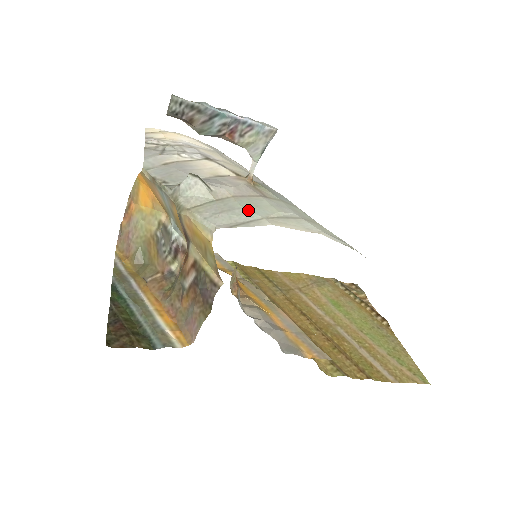
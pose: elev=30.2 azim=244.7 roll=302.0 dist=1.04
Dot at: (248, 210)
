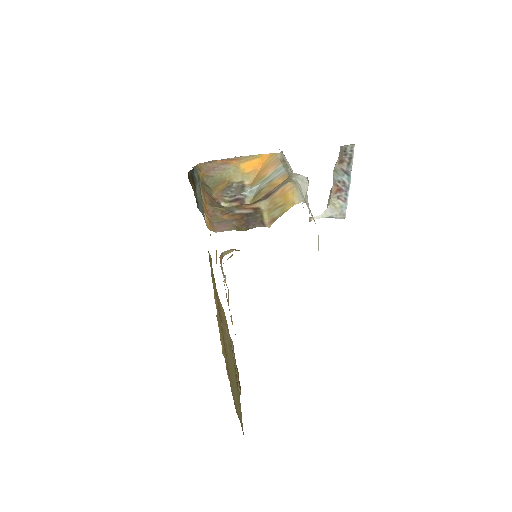
Dot at: occluded
